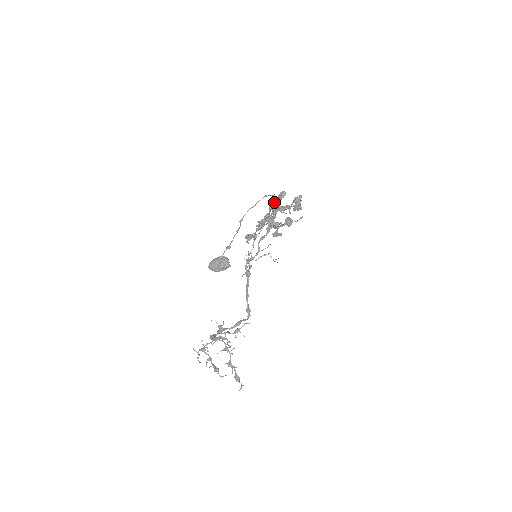
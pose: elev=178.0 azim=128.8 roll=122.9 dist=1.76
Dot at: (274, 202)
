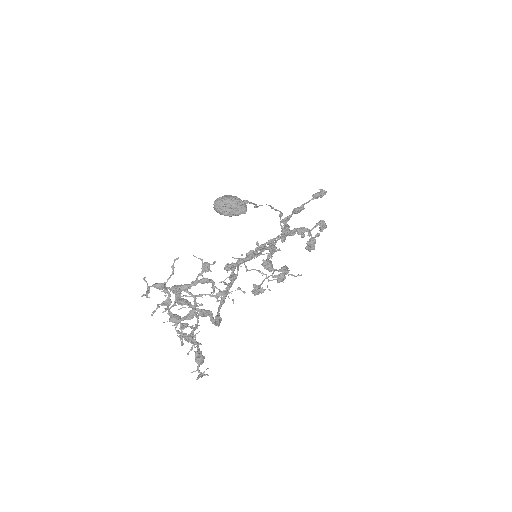
Dot at: (301, 207)
